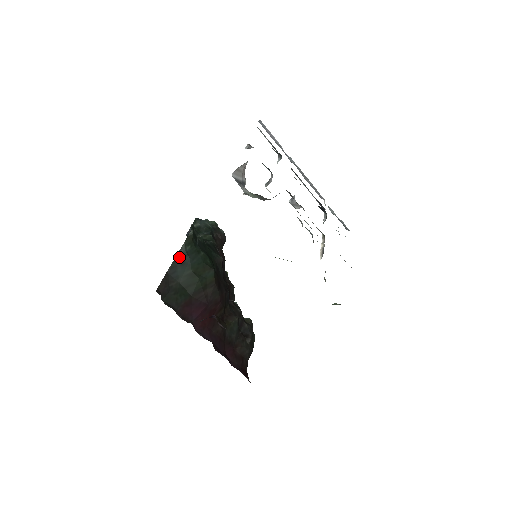
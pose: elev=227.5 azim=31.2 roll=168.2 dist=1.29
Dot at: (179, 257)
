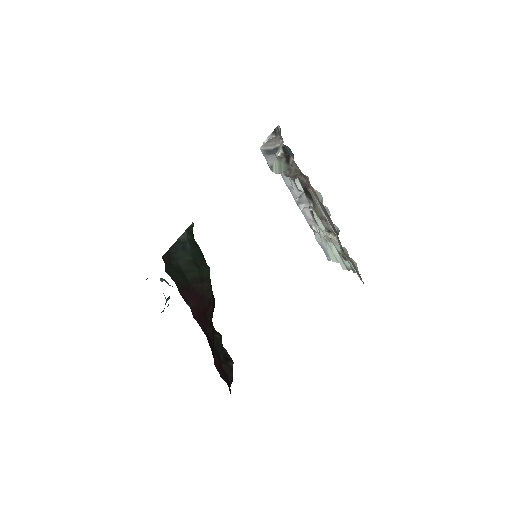
Dot at: (180, 241)
